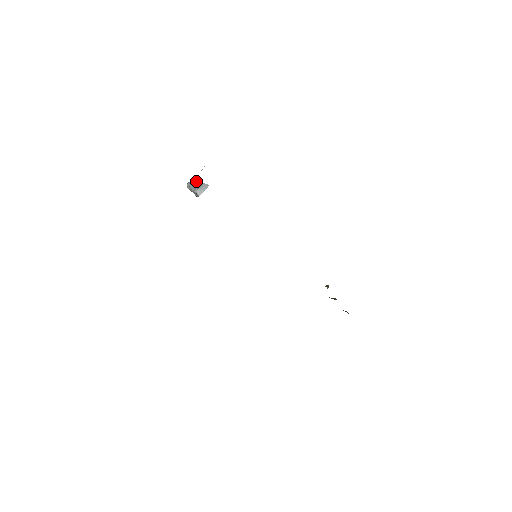
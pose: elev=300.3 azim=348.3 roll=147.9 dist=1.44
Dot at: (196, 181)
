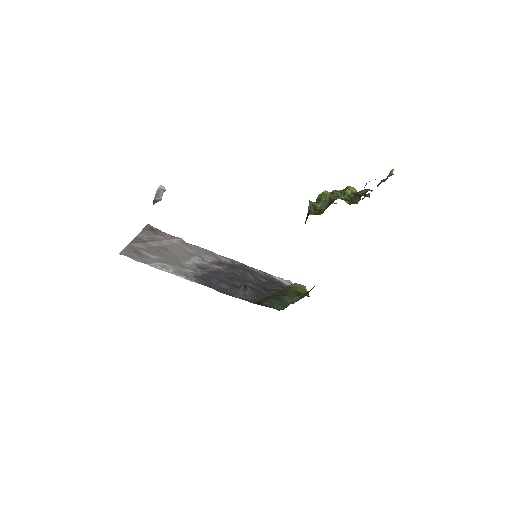
Dot at: (153, 202)
